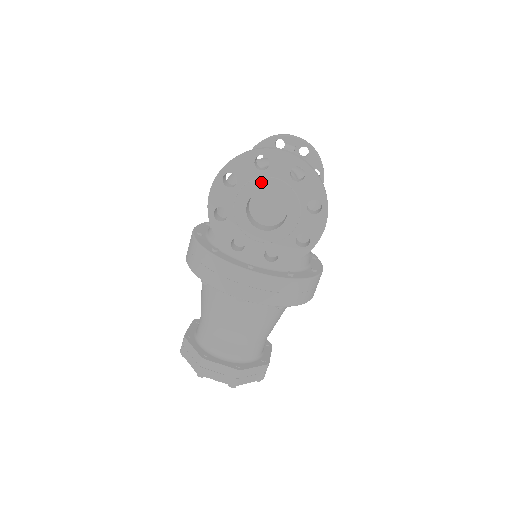
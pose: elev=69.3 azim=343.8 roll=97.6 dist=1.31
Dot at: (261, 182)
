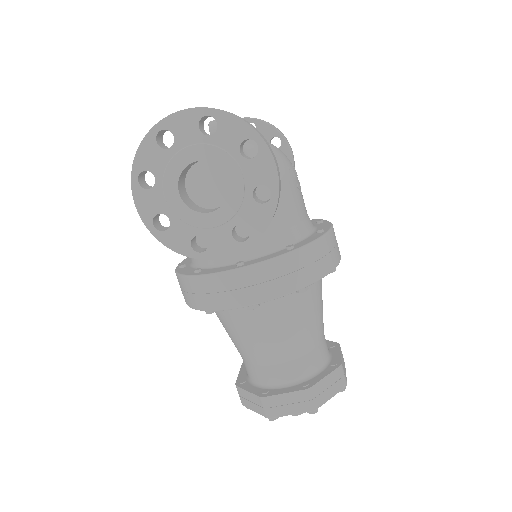
Dot at: (177, 160)
